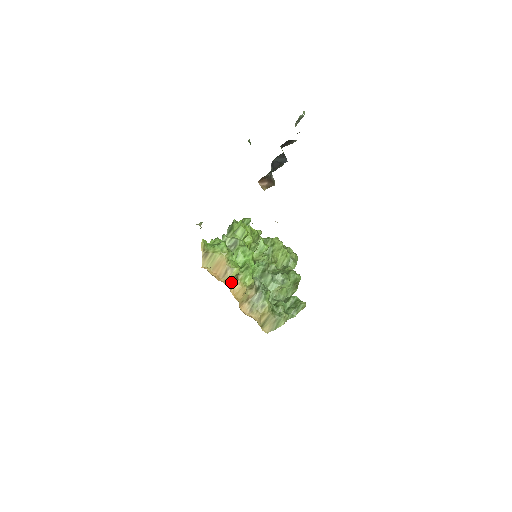
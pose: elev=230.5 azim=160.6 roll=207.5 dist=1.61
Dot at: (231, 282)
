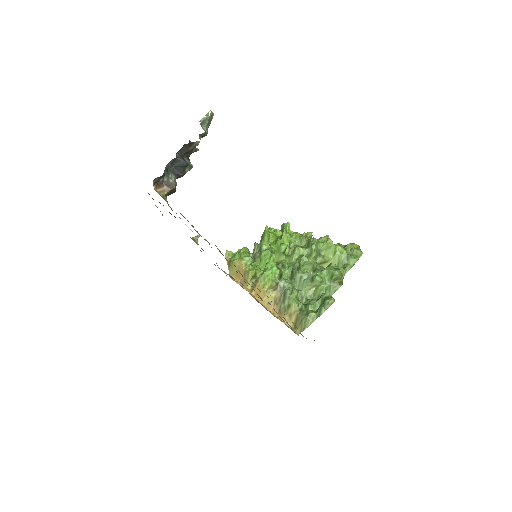
Dot at: (250, 285)
